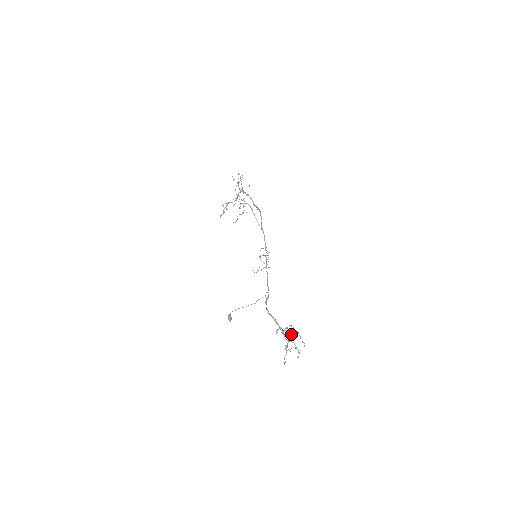
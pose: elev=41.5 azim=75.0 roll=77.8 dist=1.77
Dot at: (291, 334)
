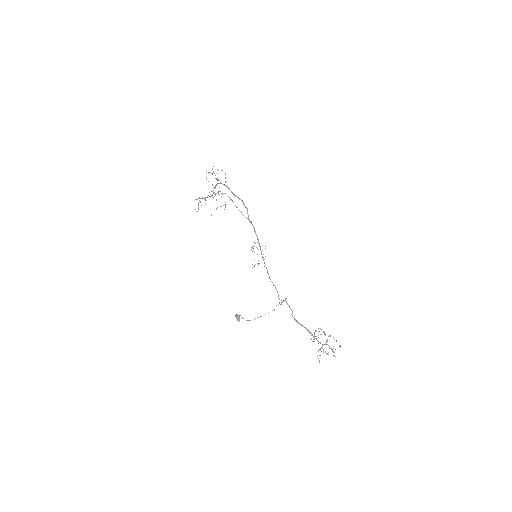
Dot at: (327, 340)
